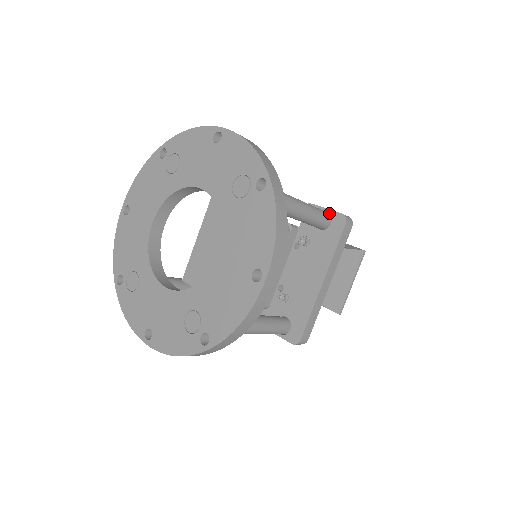
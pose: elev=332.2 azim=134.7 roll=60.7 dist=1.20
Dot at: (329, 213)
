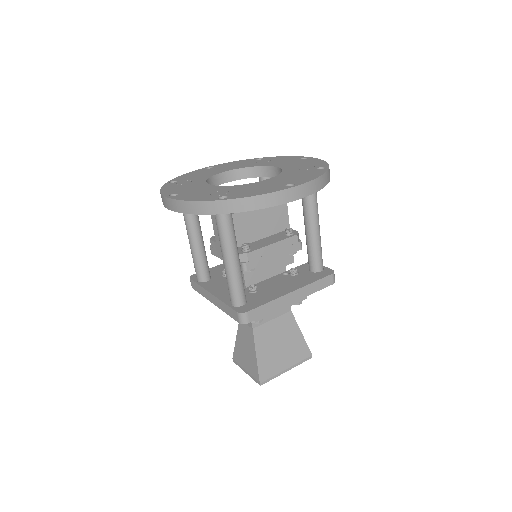
Dot at: (323, 269)
